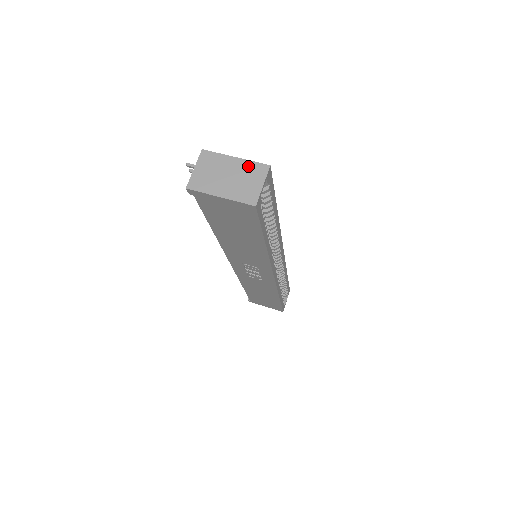
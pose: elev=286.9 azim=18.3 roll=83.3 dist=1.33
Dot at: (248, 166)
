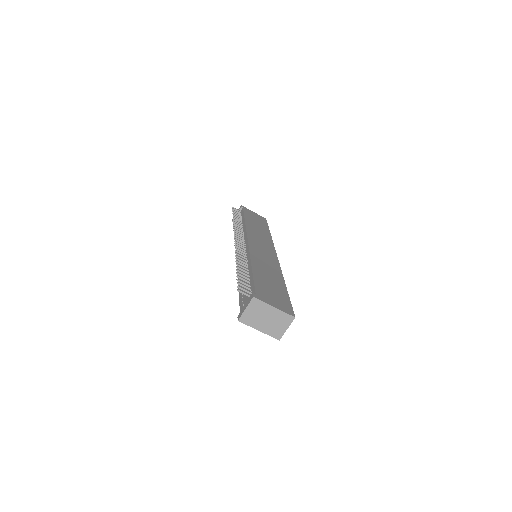
Dot at: (281, 315)
